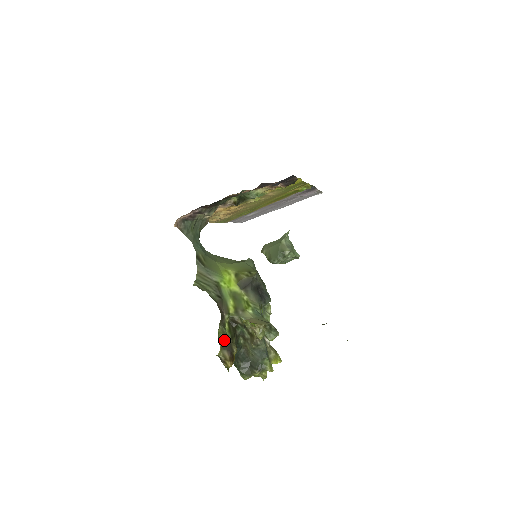
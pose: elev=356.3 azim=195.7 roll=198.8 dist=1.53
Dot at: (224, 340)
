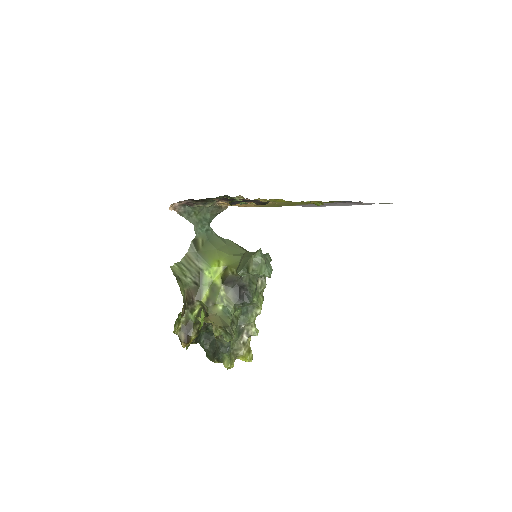
Dot at: (186, 323)
